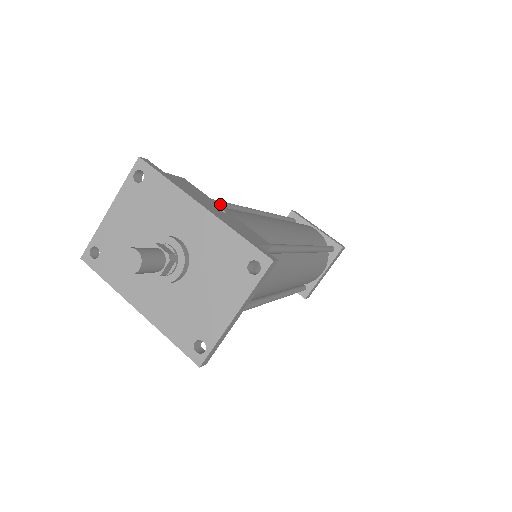
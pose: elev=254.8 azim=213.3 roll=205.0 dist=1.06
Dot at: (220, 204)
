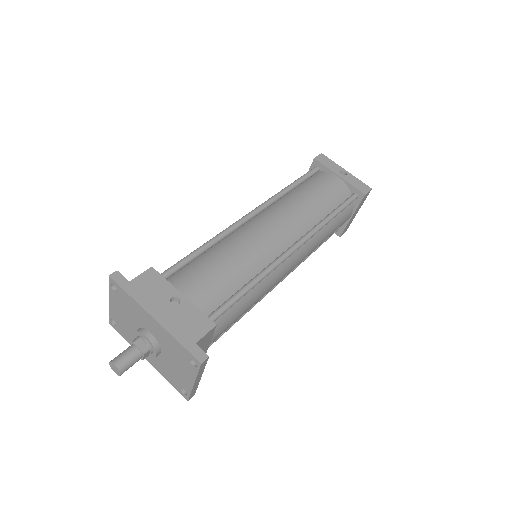
Dot at: (197, 255)
